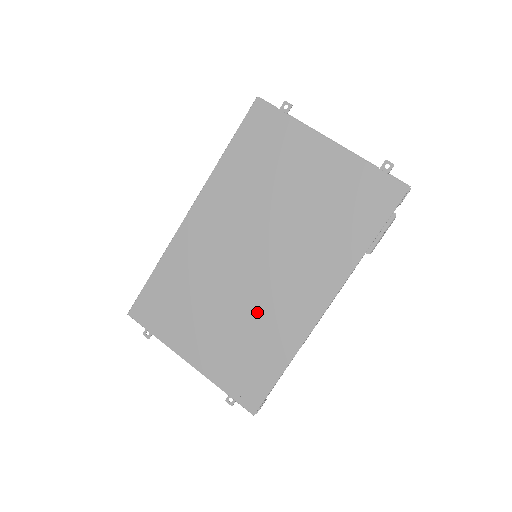
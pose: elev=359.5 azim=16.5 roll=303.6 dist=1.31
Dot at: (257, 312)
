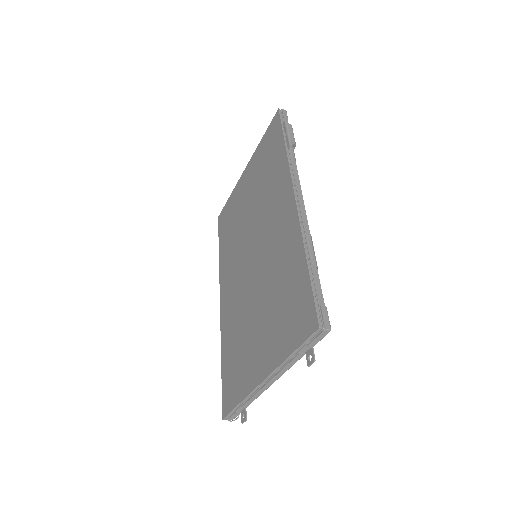
Dot at: (271, 271)
